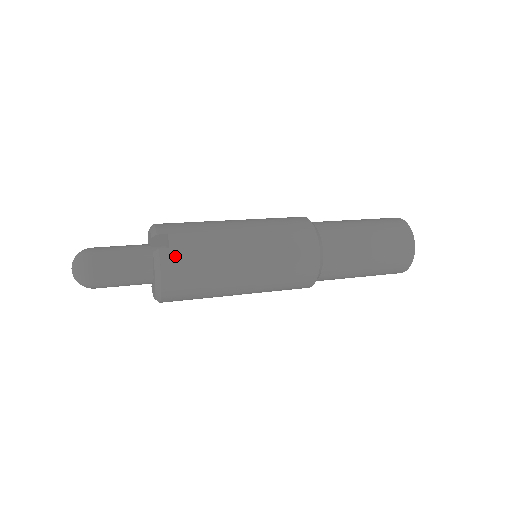
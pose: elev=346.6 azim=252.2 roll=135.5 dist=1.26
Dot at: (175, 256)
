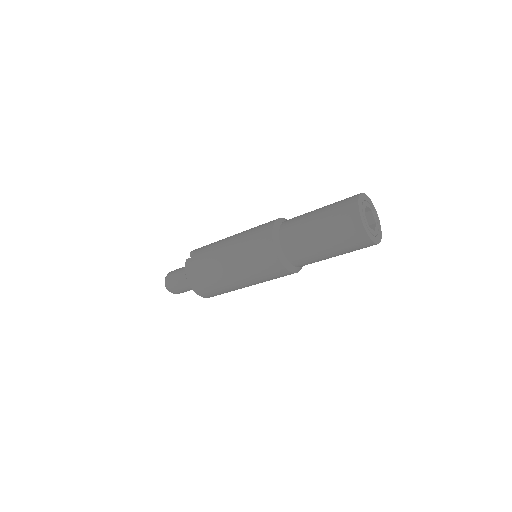
Dot at: (192, 261)
